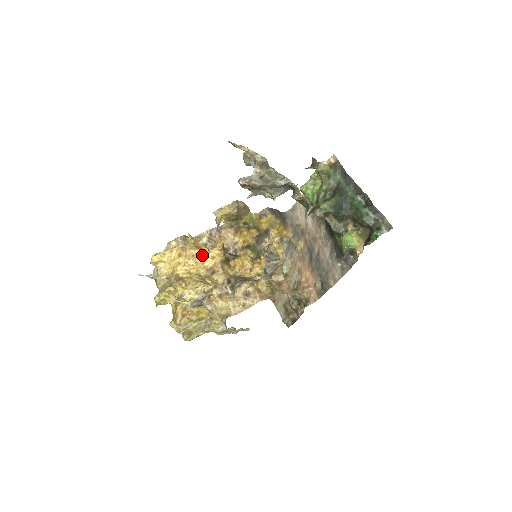
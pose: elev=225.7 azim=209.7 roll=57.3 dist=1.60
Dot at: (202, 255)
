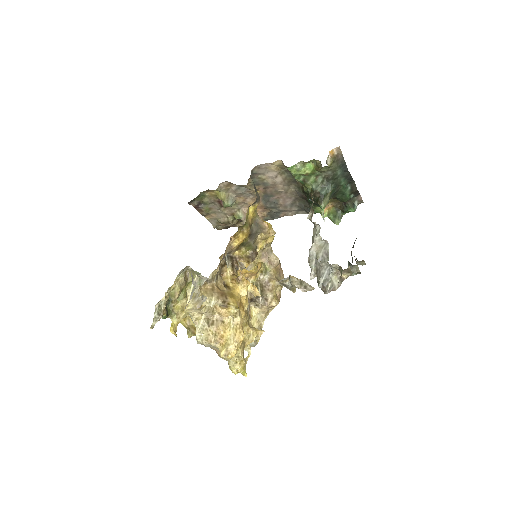
Dot at: occluded
